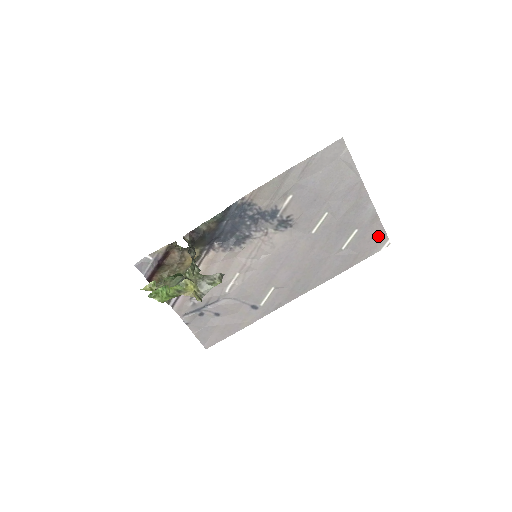
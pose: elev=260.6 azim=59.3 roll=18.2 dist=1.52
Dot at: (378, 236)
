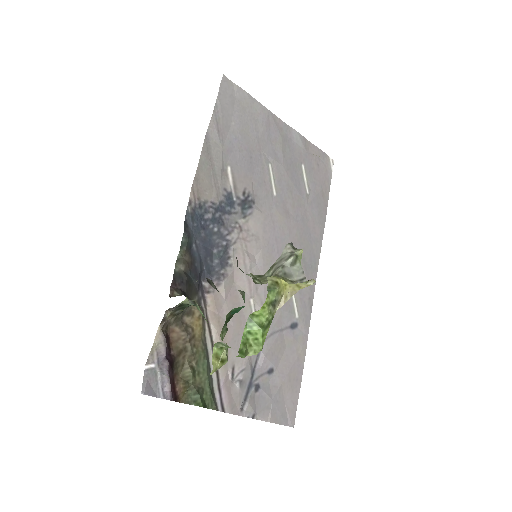
Dot at: (320, 160)
